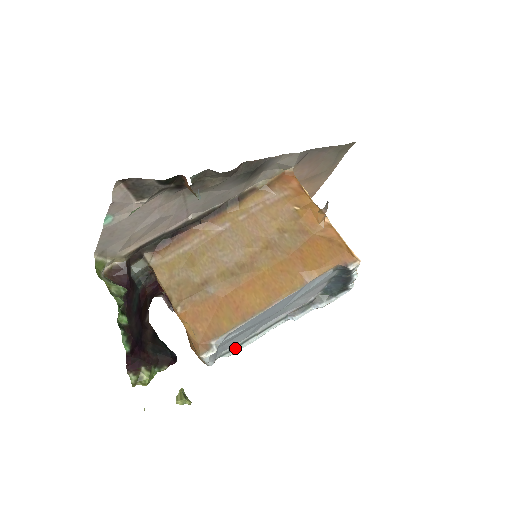
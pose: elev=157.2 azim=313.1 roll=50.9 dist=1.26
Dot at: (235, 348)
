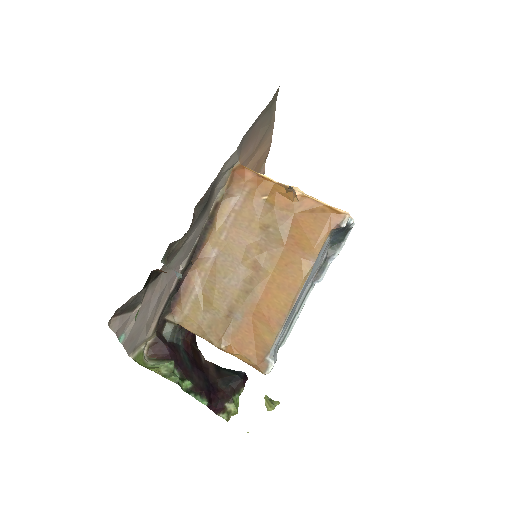
Dot at: (286, 334)
